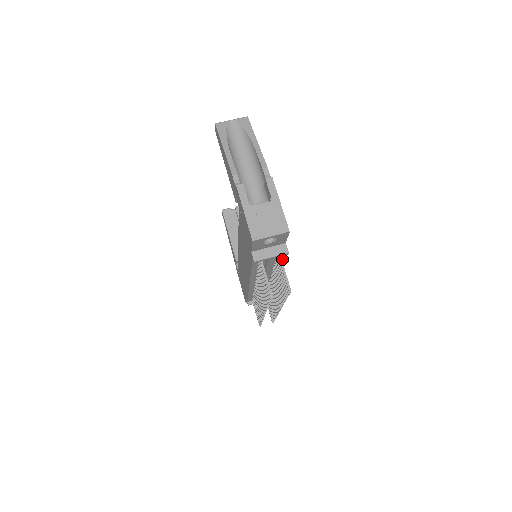
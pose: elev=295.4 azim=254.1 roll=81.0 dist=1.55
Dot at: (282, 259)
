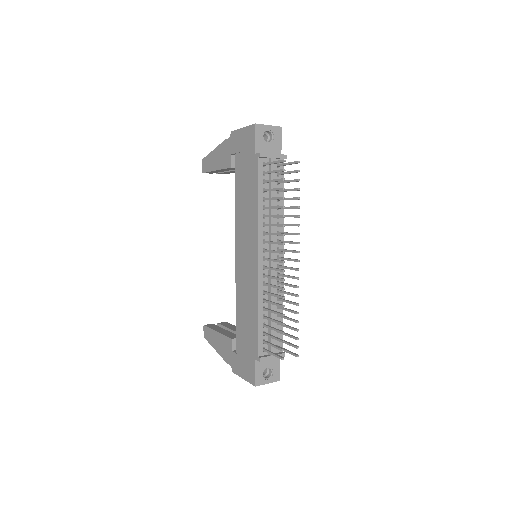
Dot at: occluded
